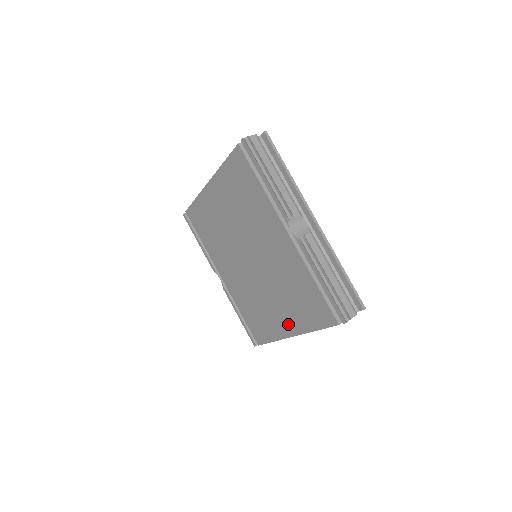
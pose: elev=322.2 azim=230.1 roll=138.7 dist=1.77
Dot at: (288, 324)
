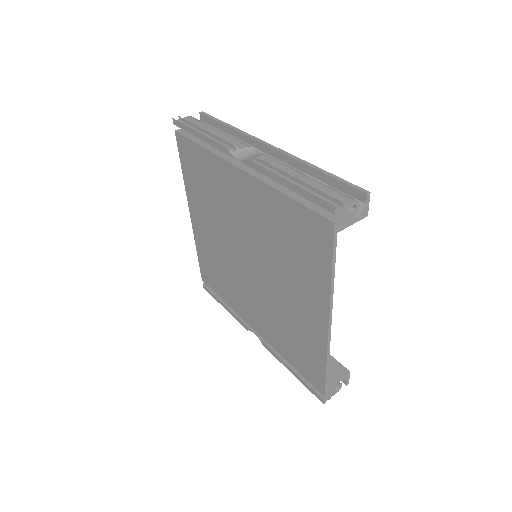
Dot at: (314, 308)
